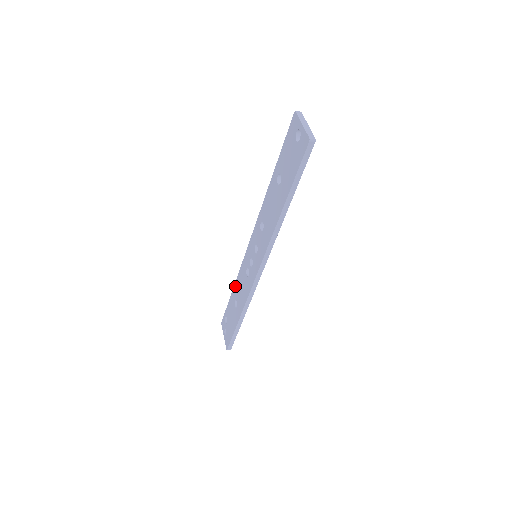
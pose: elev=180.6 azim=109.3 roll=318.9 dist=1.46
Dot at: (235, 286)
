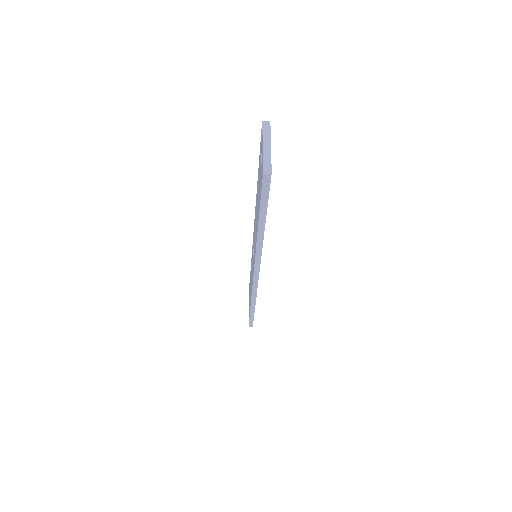
Dot at: occluded
